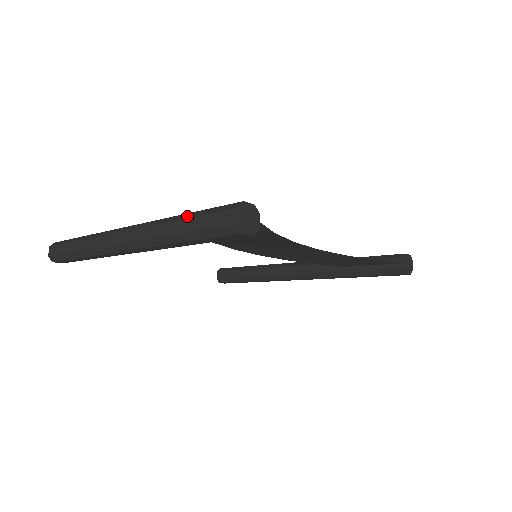
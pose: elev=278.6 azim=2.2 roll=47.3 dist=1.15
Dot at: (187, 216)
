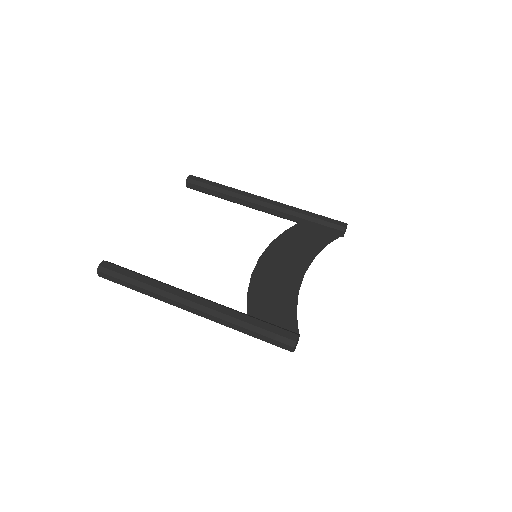
Dot at: (255, 330)
